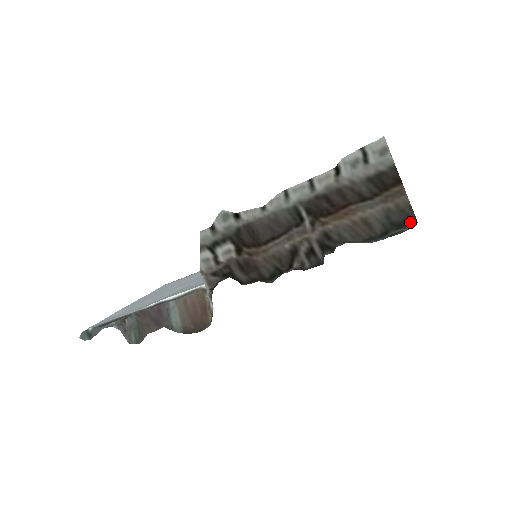
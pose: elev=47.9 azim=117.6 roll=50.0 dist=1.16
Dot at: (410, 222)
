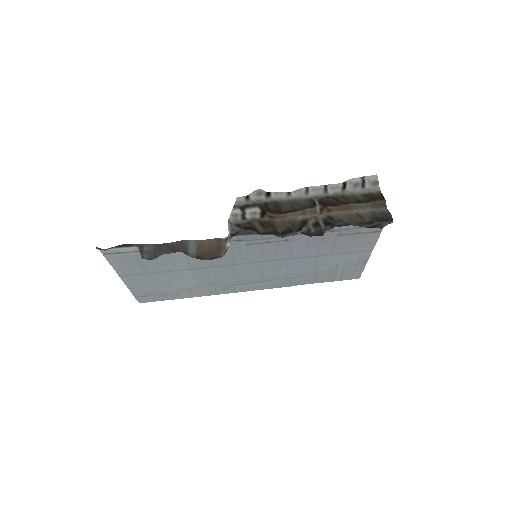
Dot at: (388, 219)
